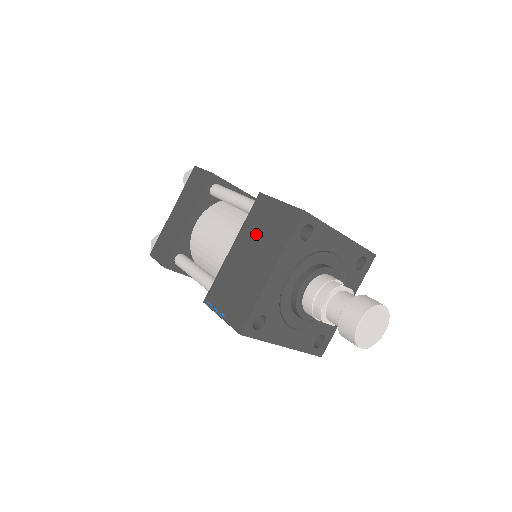
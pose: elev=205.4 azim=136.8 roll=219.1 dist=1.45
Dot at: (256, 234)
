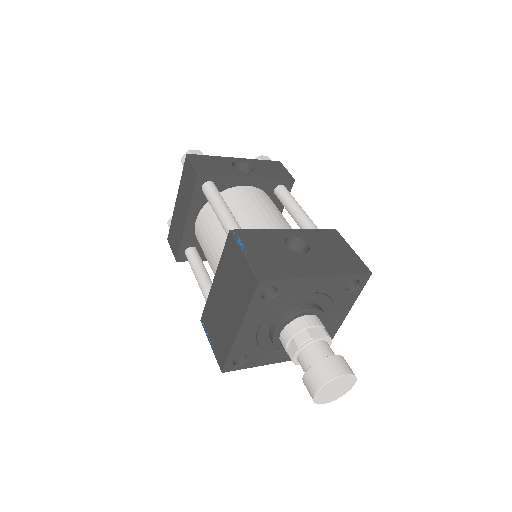
Dot at: (228, 279)
